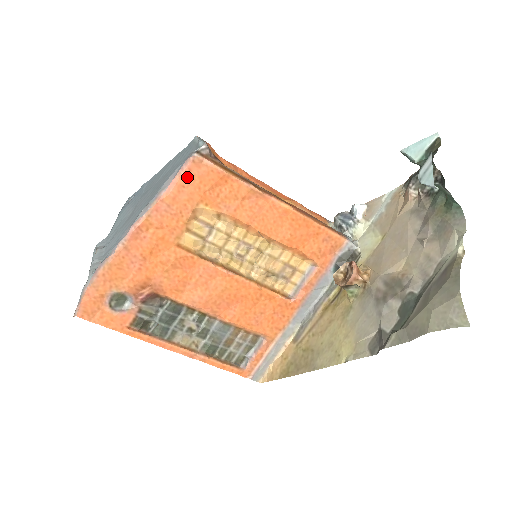
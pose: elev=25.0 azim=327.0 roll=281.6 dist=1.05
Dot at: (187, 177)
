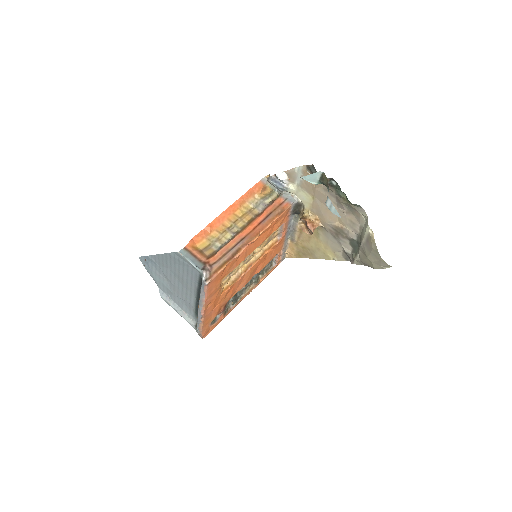
Dot at: (210, 287)
